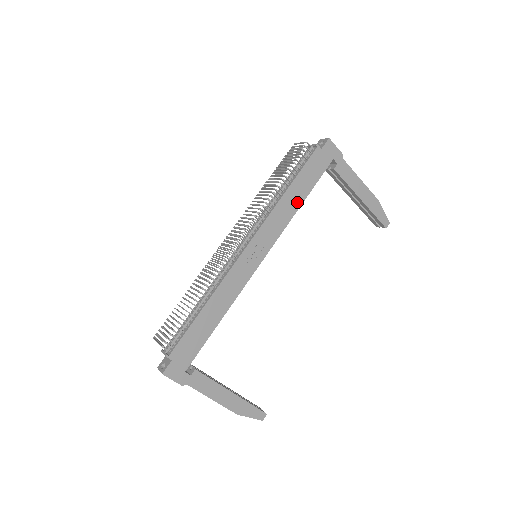
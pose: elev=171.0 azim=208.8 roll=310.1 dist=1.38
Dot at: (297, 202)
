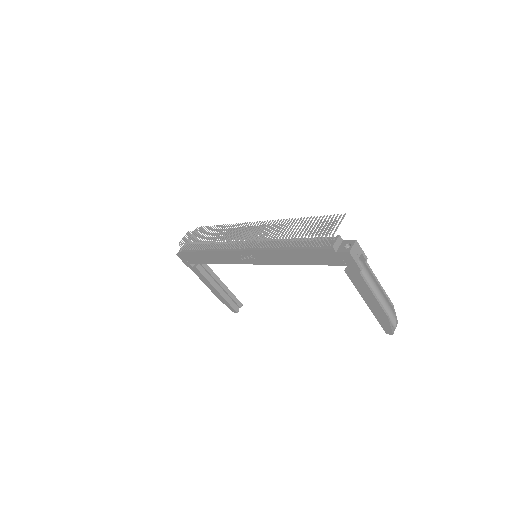
Dot at: (295, 261)
